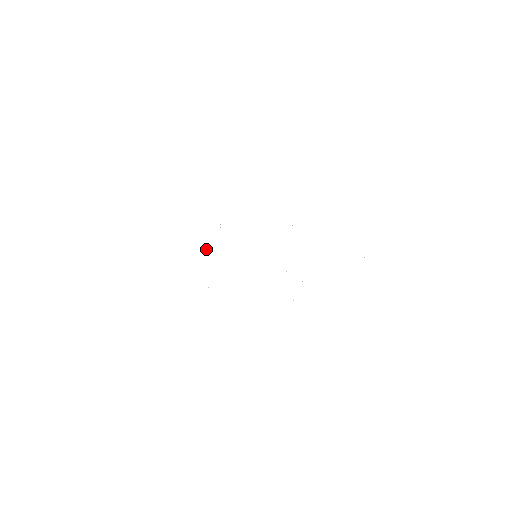
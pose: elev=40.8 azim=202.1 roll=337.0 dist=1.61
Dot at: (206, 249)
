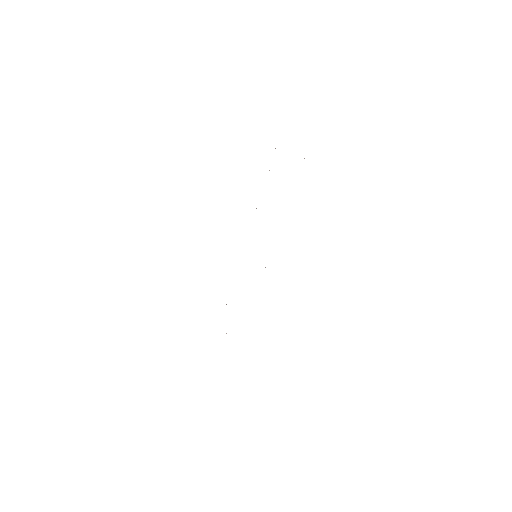
Dot at: occluded
